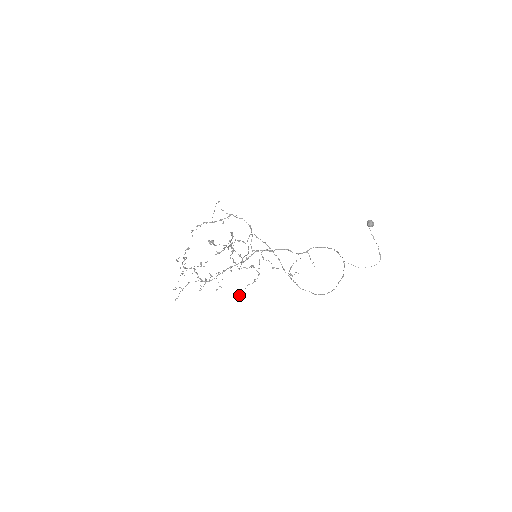
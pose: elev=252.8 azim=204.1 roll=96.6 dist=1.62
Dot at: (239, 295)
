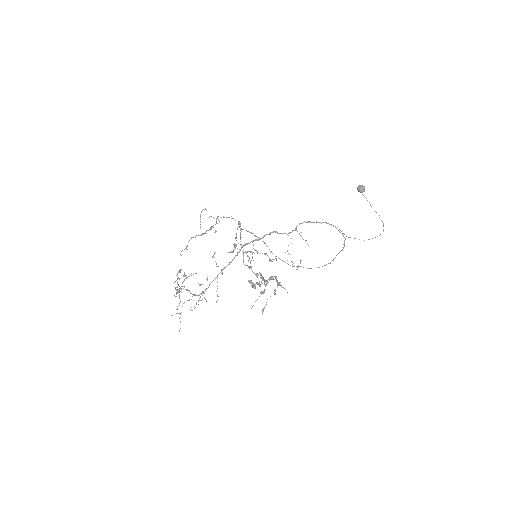
Dot at: occluded
